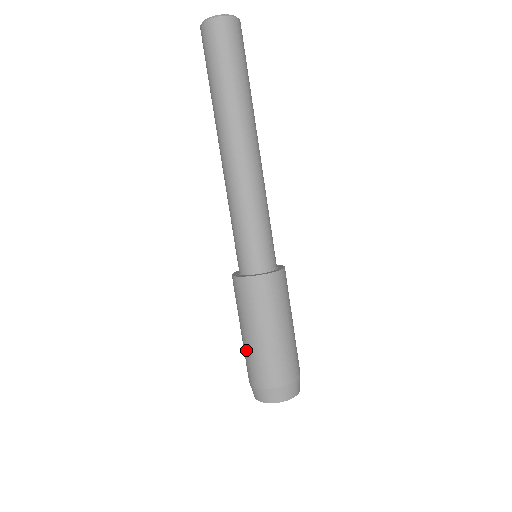
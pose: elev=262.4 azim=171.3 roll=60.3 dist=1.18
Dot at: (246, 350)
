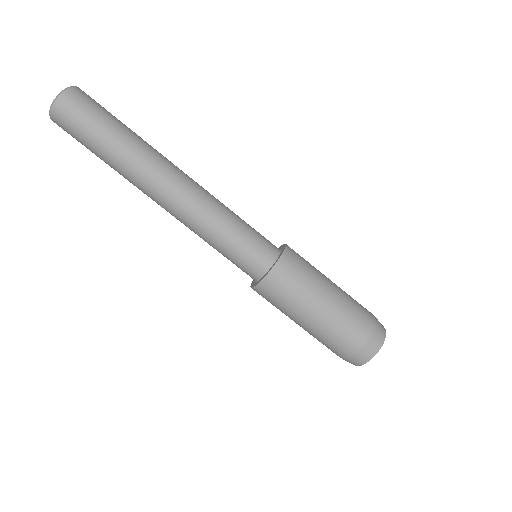
Dot at: (327, 328)
